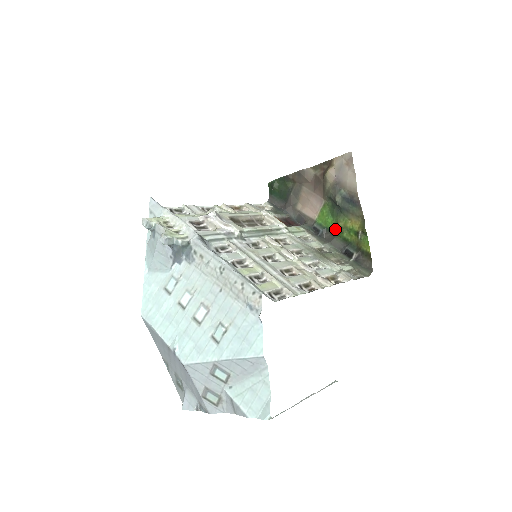
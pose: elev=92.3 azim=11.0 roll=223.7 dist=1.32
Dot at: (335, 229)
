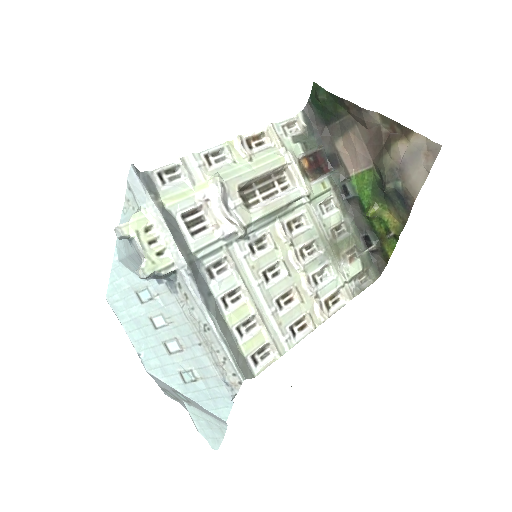
Dot at: (367, 209)
